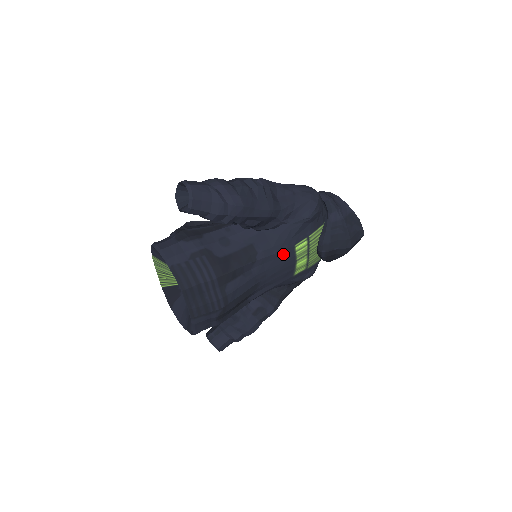
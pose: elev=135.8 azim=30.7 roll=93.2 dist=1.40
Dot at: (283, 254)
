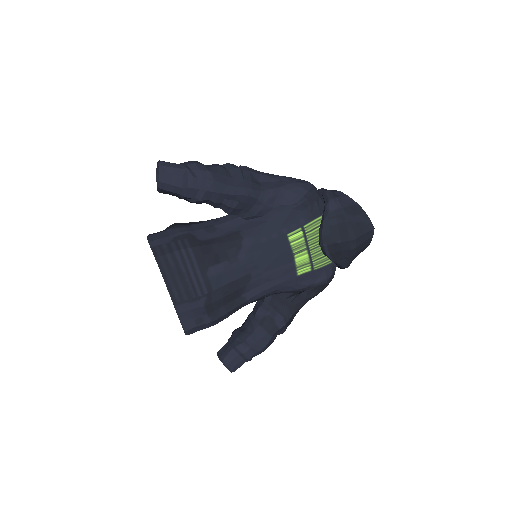
Dot at: (274, 243)
